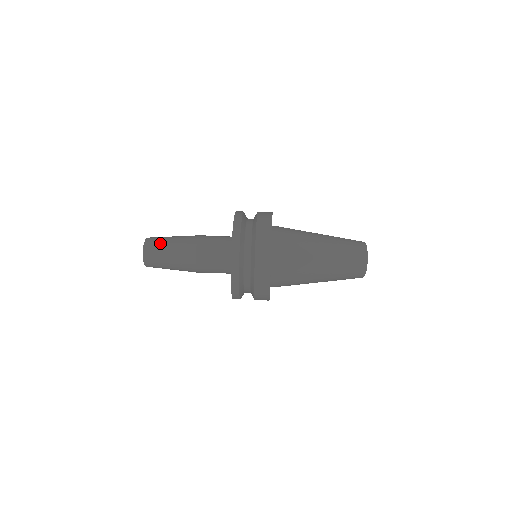
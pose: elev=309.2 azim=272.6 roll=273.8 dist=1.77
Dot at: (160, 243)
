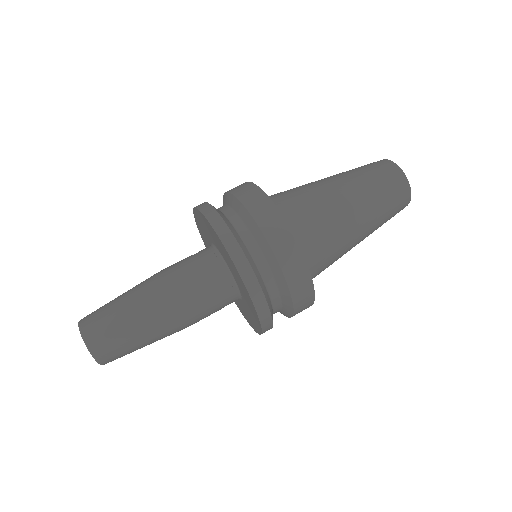
Dot at: (106, 316)
